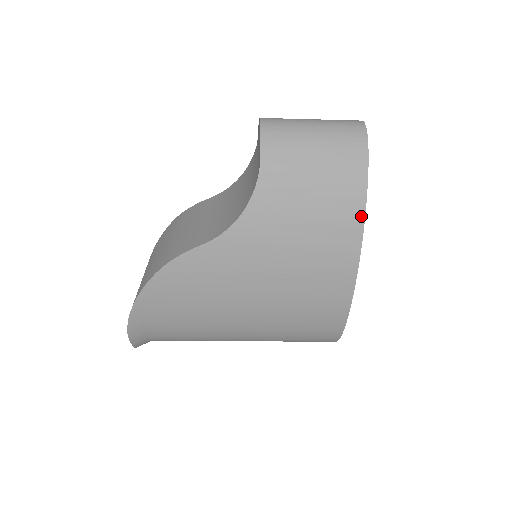
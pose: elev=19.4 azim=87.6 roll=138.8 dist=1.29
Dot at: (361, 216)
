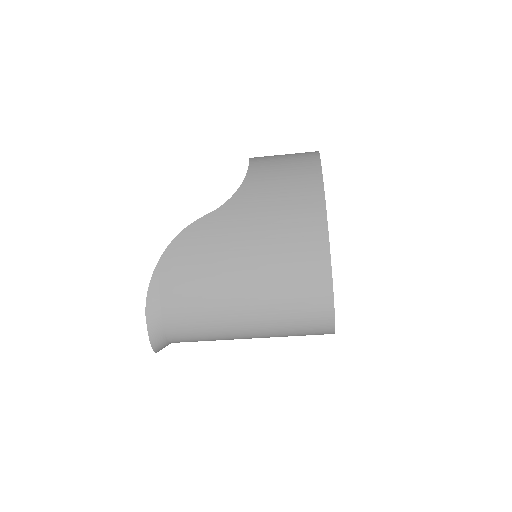
Dot at: (321, 184)
